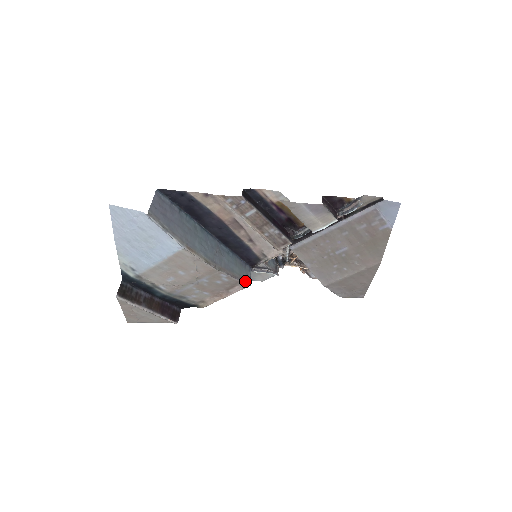
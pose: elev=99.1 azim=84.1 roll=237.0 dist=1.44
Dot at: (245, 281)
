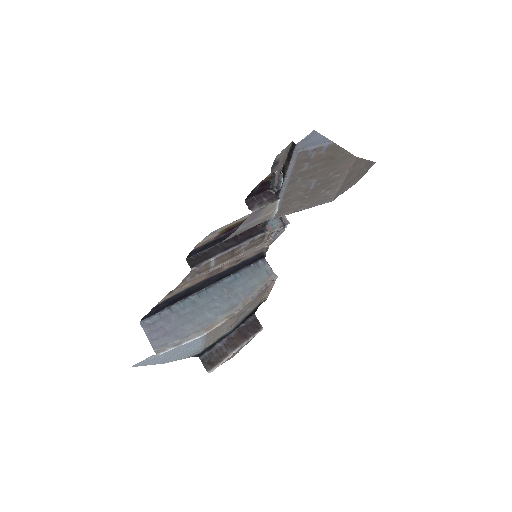
Dot at: (270, 280)
